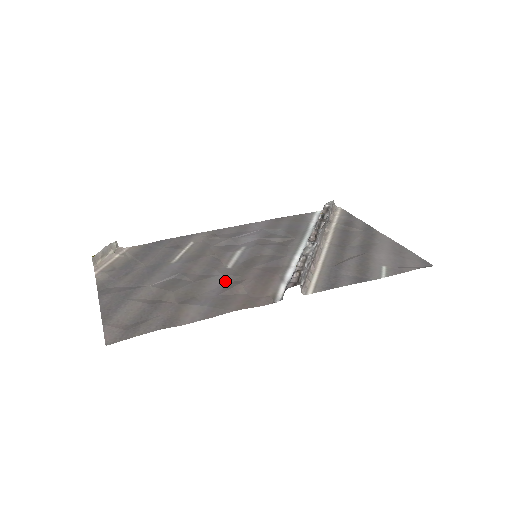
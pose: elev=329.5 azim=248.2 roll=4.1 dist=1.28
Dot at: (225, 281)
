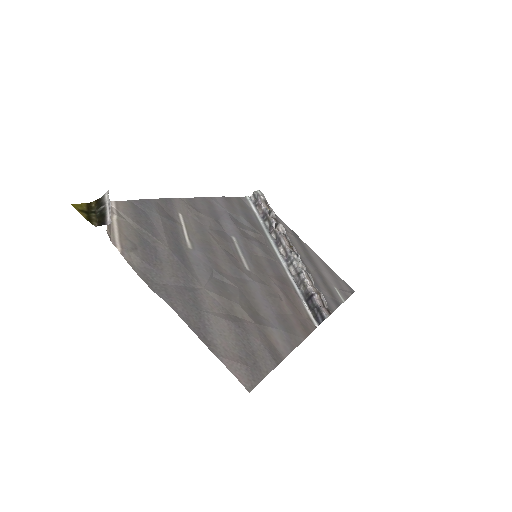
Dot at: (263, 292)
